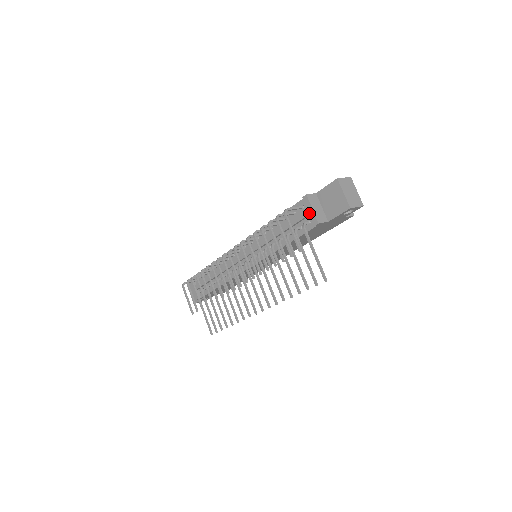
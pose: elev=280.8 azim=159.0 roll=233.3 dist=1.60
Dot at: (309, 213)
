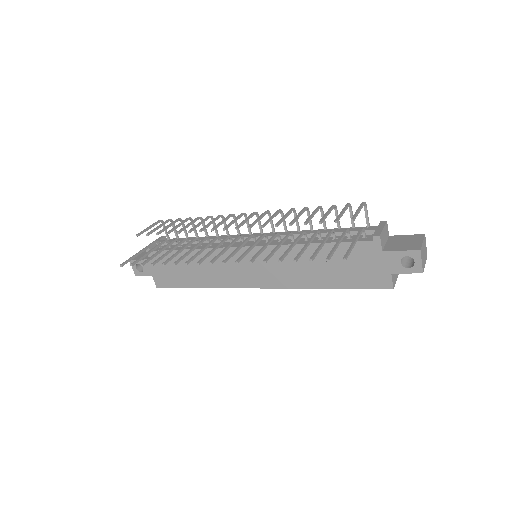
Dot at: (376, 229)
